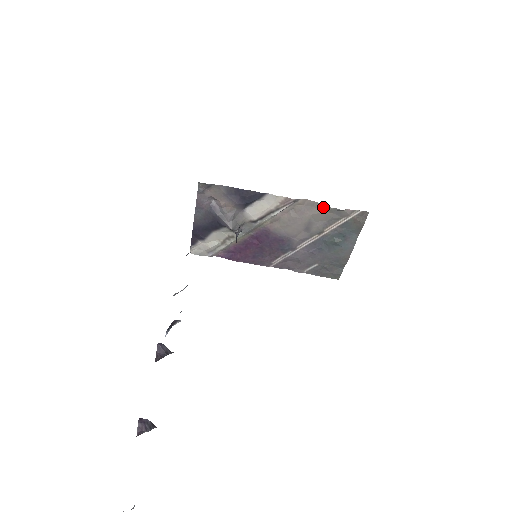
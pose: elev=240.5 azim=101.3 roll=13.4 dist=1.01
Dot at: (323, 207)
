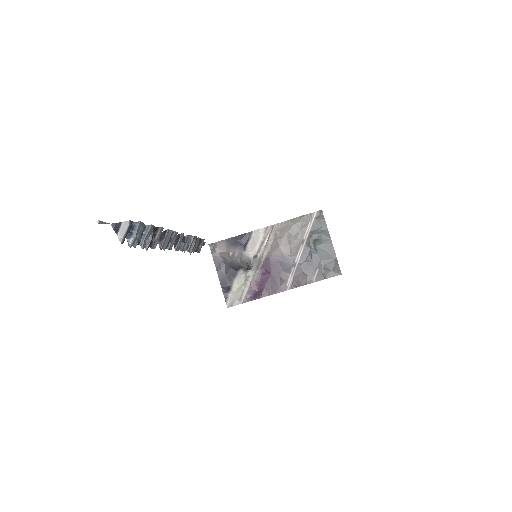
Dot at: (291, 222)
